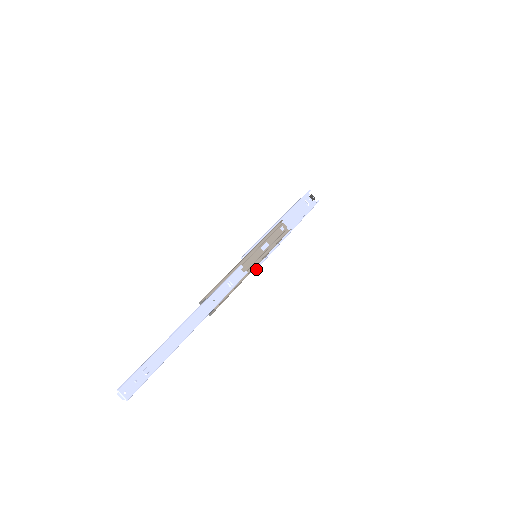
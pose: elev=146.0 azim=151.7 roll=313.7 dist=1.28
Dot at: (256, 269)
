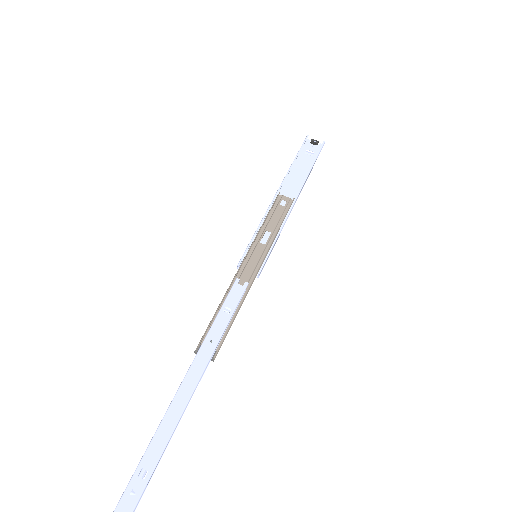
Dot at: (260, 272)
